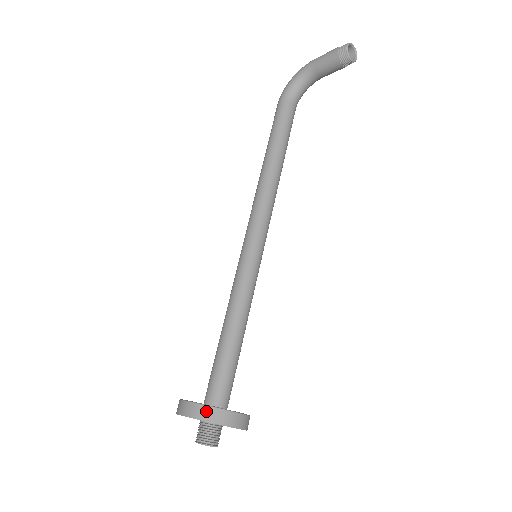
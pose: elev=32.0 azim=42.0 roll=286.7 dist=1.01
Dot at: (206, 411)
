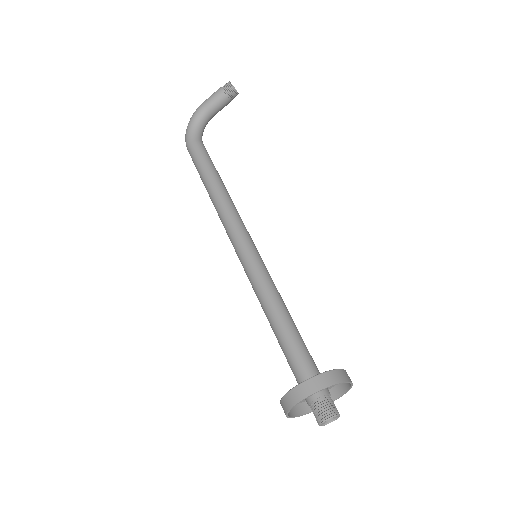
Dot at: (323, 378)
